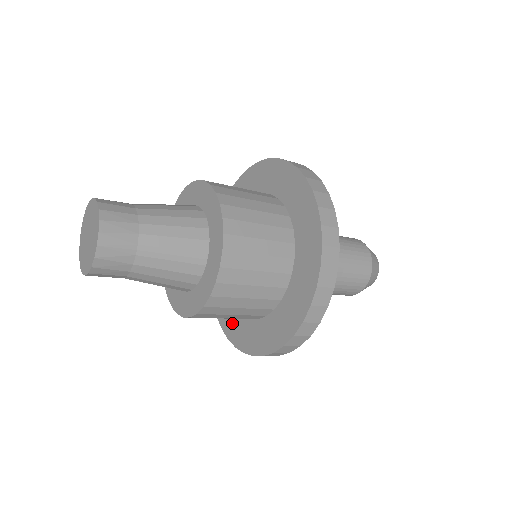
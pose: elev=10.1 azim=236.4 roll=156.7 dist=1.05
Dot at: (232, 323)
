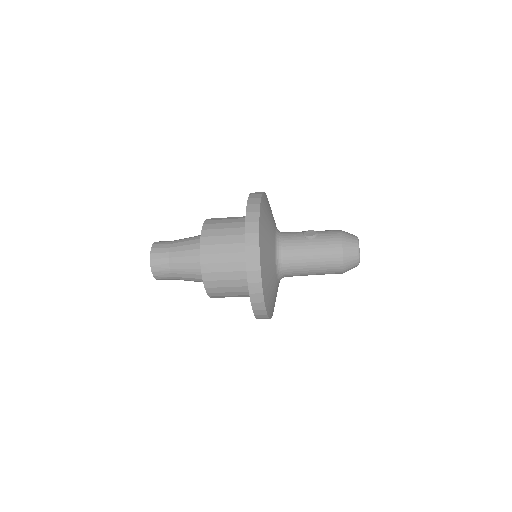
Dot at: occluded
